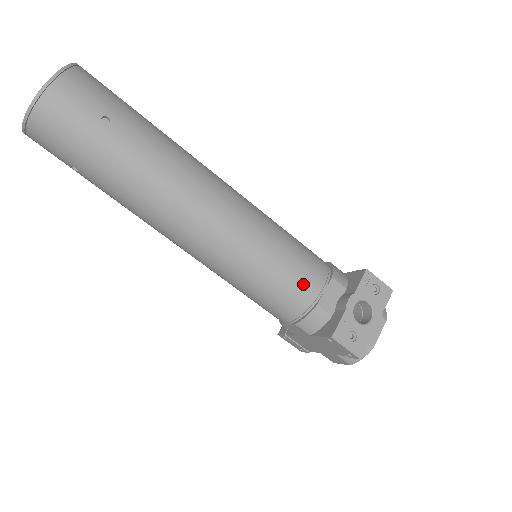
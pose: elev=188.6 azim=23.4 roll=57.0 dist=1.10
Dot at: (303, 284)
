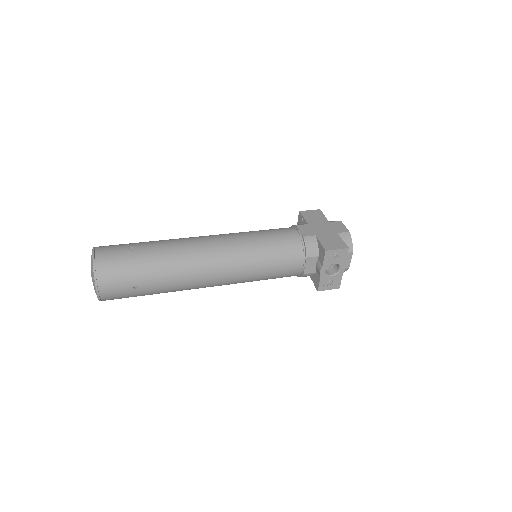
Dot at: (290, 271)
